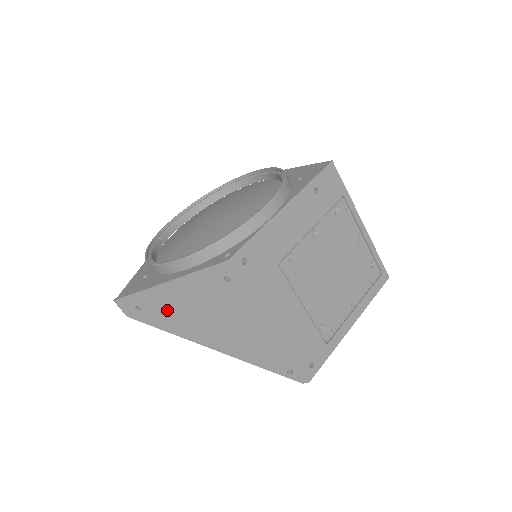
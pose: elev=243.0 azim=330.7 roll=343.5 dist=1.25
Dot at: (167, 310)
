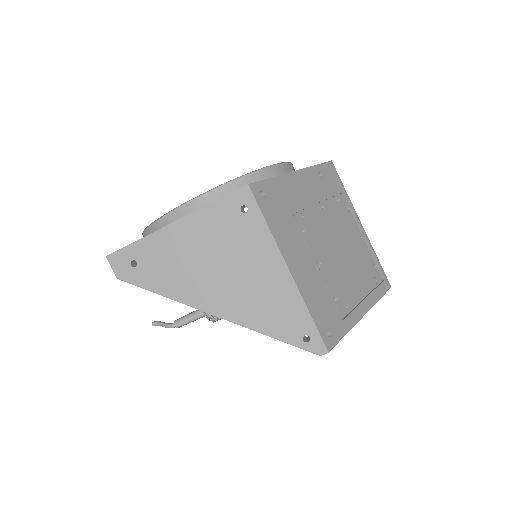
Dot at: (168, 262)
